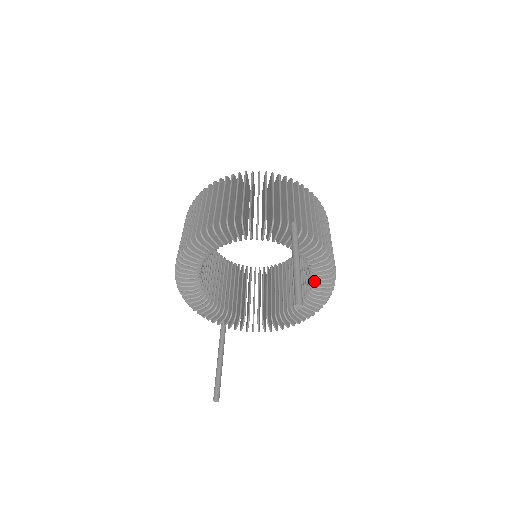
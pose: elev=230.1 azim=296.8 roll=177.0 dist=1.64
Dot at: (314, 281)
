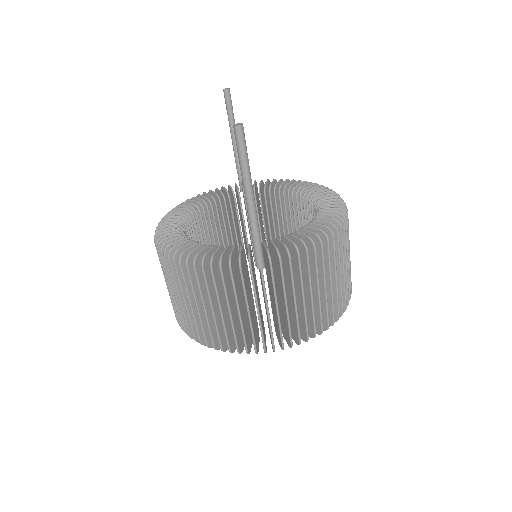
Dot at: (301, 192)
